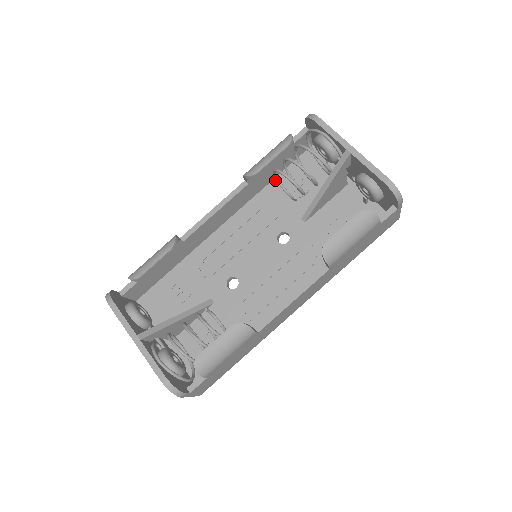
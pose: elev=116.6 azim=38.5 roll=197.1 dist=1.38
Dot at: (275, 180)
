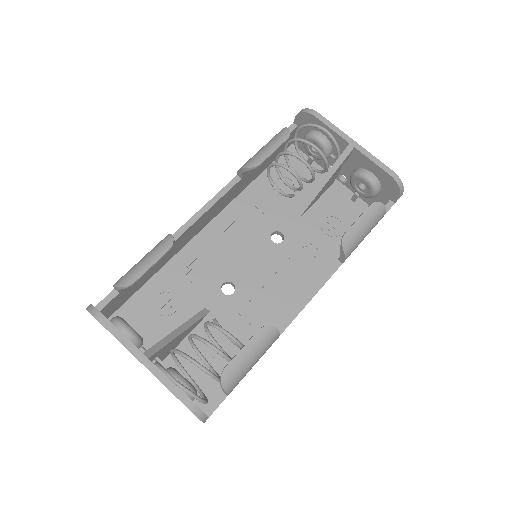
Dot at: (259, 178)
